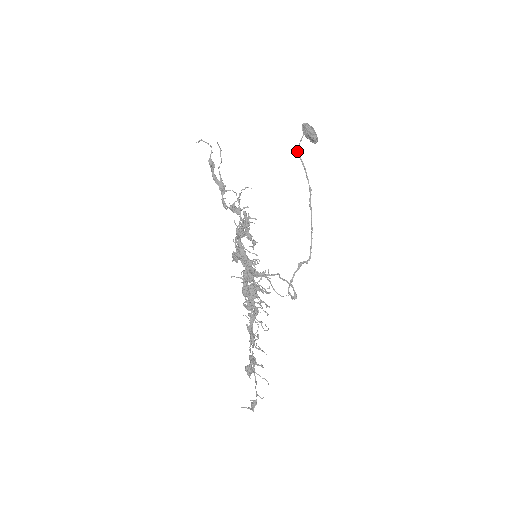
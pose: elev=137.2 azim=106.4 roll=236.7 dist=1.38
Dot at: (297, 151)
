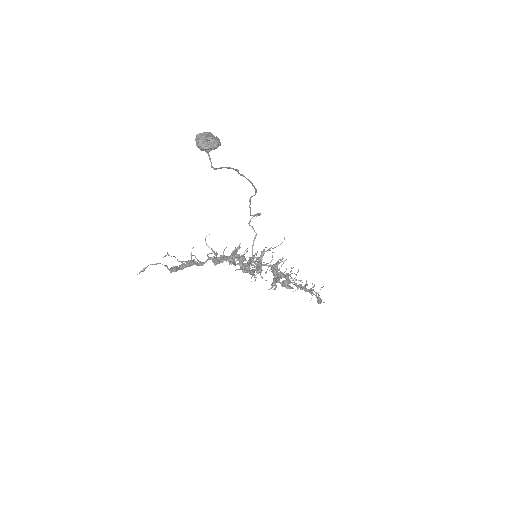
Dot at: occluded
